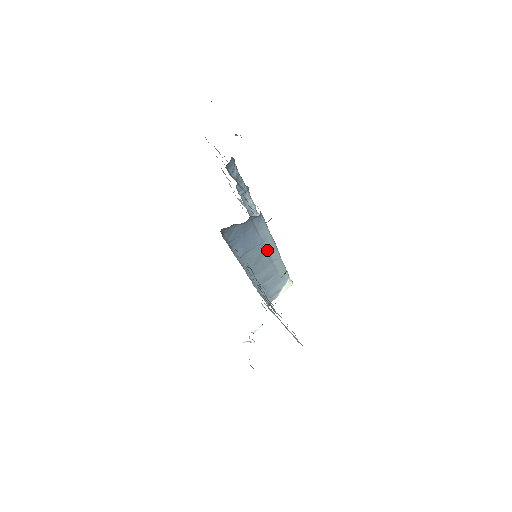
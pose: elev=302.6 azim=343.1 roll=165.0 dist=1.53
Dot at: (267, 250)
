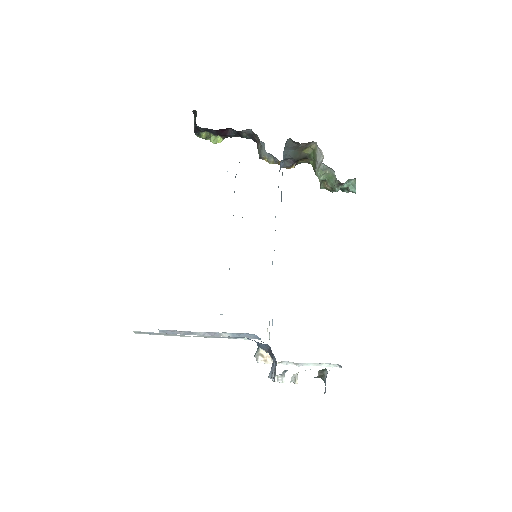
Dot at: occluded
